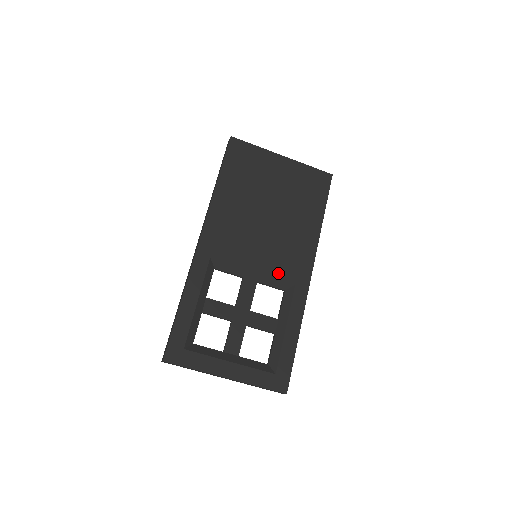
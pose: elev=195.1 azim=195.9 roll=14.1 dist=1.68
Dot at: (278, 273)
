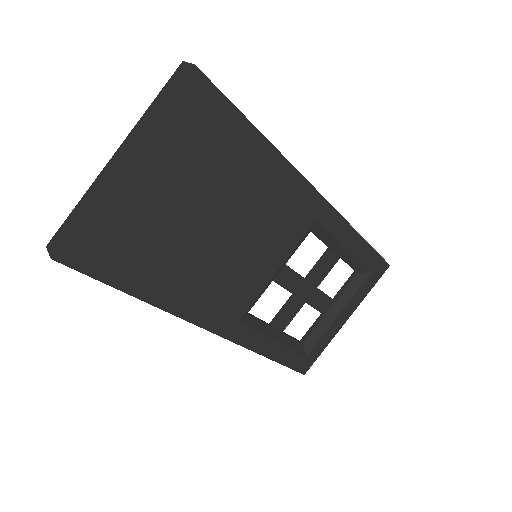
Dot at: (294, 240)
